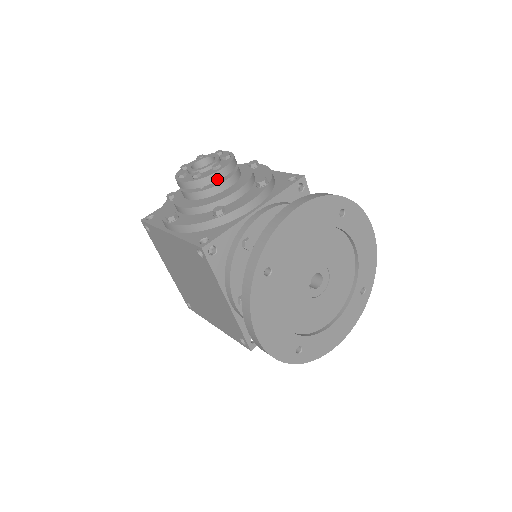
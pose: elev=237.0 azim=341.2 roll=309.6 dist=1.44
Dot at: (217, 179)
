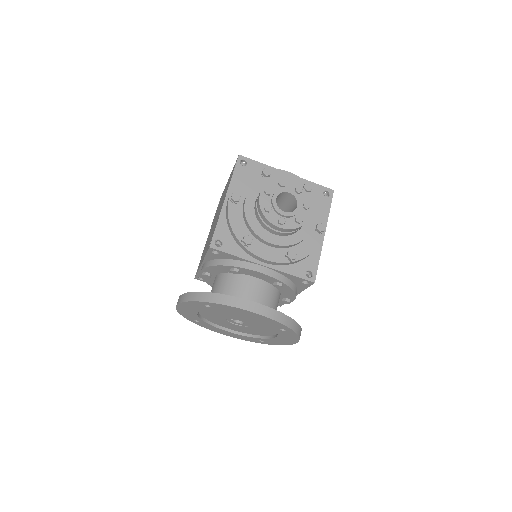
Dot at: (272, 226)
